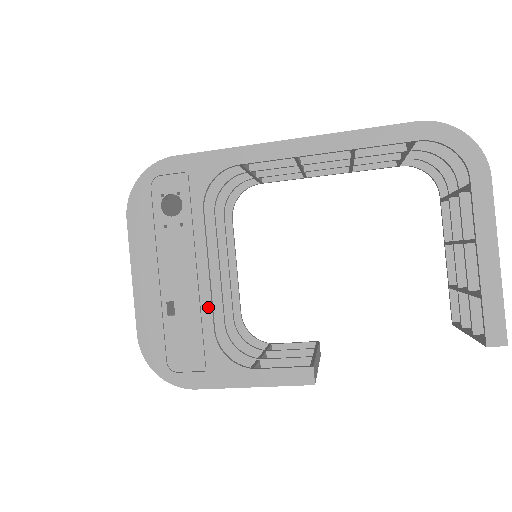
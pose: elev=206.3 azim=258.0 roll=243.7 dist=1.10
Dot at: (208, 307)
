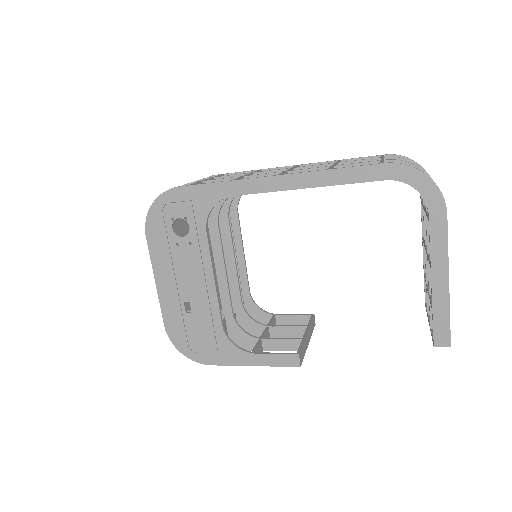
Dot at: (216, 308)
